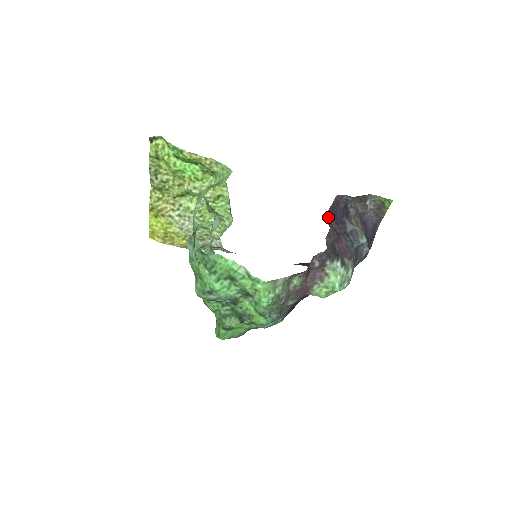
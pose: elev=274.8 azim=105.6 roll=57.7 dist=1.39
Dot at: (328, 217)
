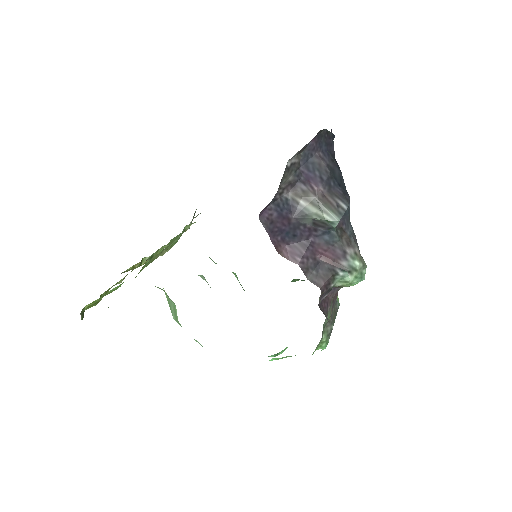
Dot at: (281, 248)
